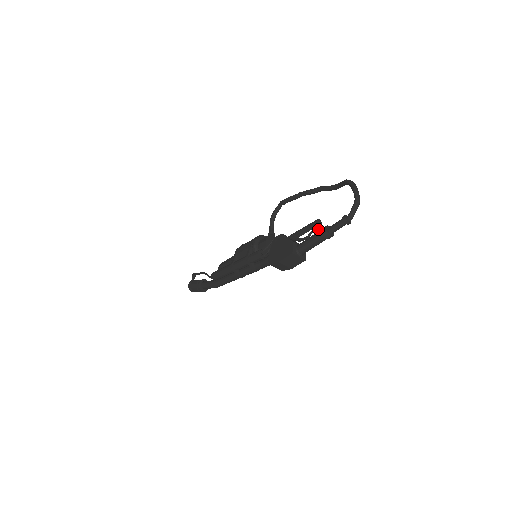
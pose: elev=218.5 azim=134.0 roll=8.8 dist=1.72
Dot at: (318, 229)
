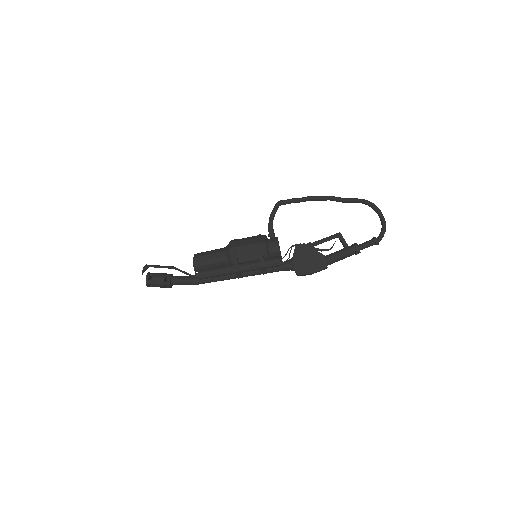
Dot at: (345, 244)
